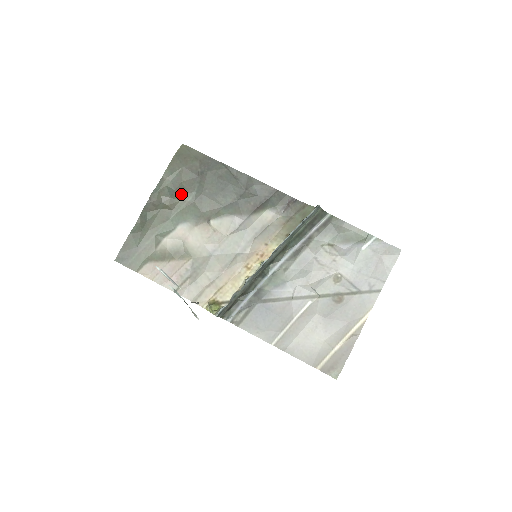
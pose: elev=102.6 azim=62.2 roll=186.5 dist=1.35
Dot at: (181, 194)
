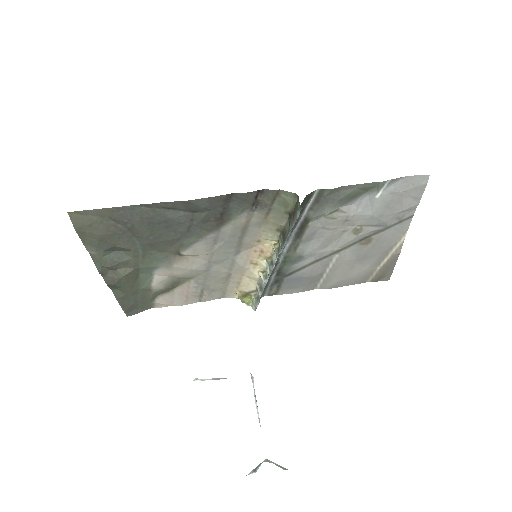
Dot at: (126, 253)
